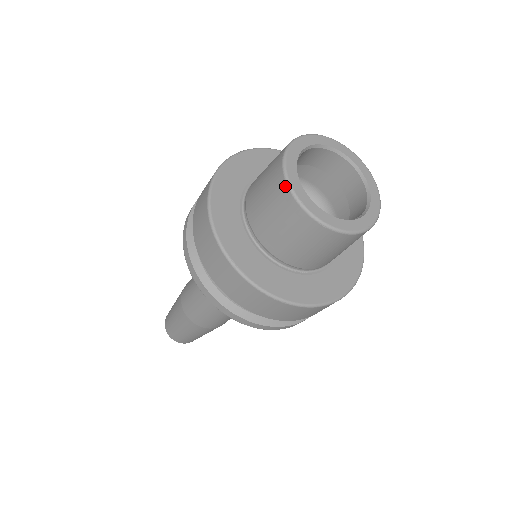
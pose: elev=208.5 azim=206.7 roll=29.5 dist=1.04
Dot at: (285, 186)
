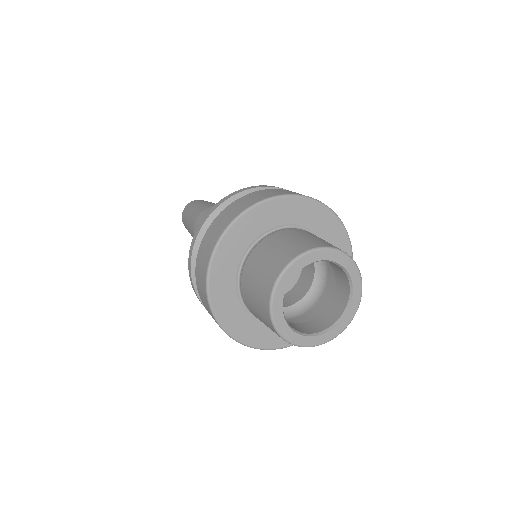
Dot at: (270, 323)
